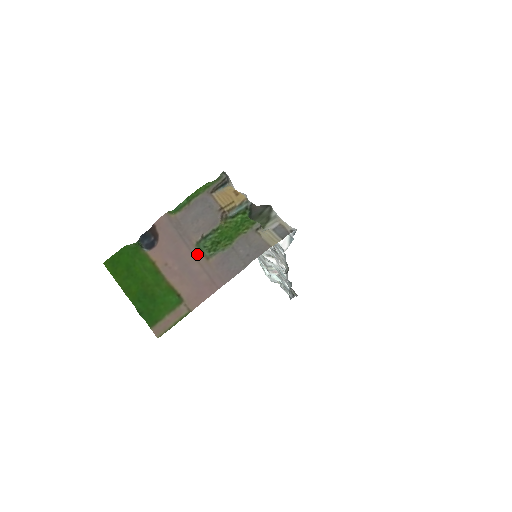
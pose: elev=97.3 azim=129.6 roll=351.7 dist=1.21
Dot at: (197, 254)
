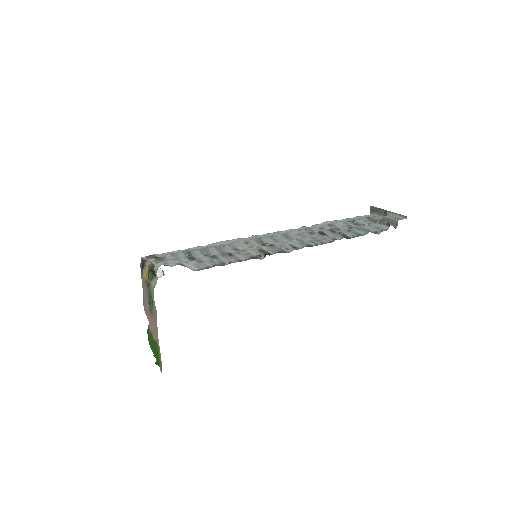
Dot at: (151, 316)
